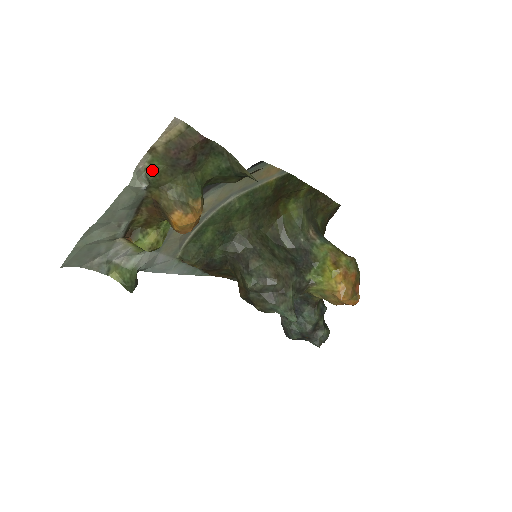
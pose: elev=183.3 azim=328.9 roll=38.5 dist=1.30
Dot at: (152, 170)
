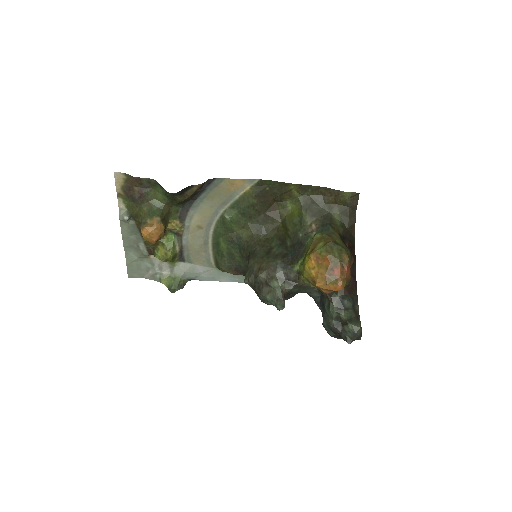
Dot at: (128, 207)
